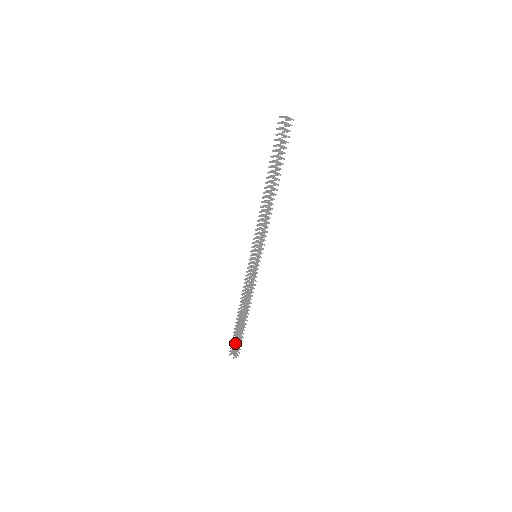
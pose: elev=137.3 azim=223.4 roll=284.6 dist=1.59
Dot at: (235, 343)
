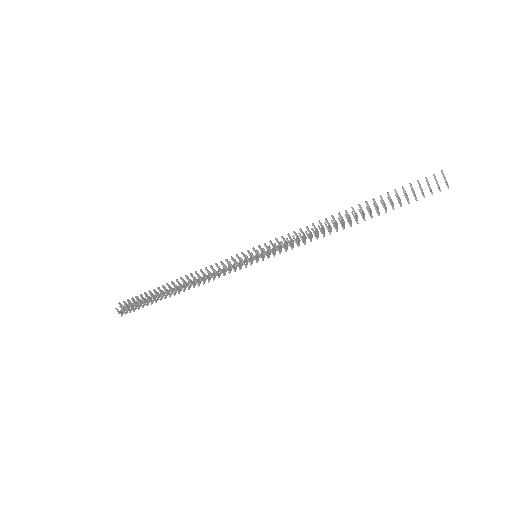
Dot at: (137, 303)
